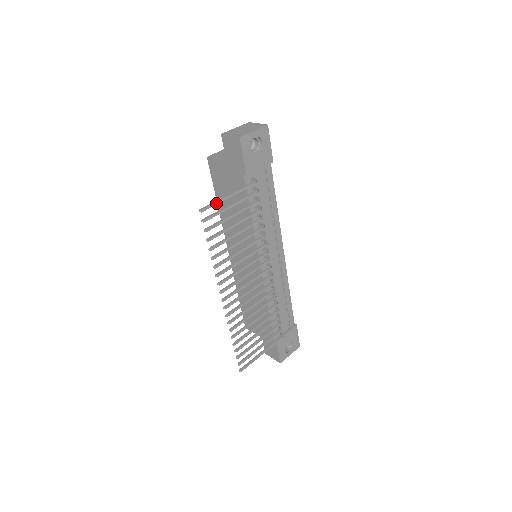
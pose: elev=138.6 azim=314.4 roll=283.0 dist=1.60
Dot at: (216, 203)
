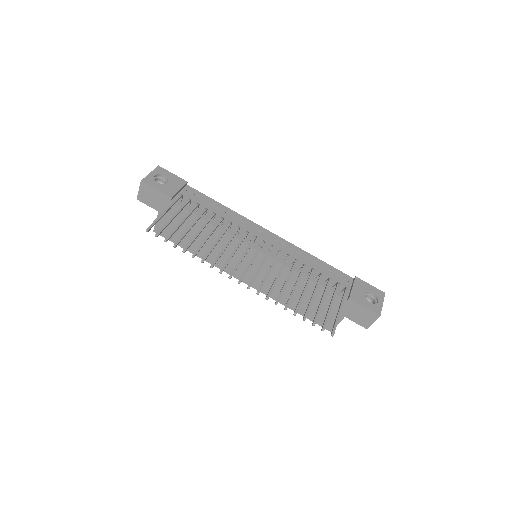
Dot at: (156, 220)
